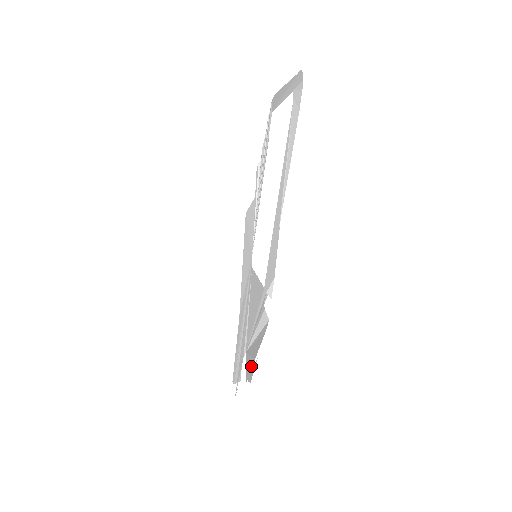
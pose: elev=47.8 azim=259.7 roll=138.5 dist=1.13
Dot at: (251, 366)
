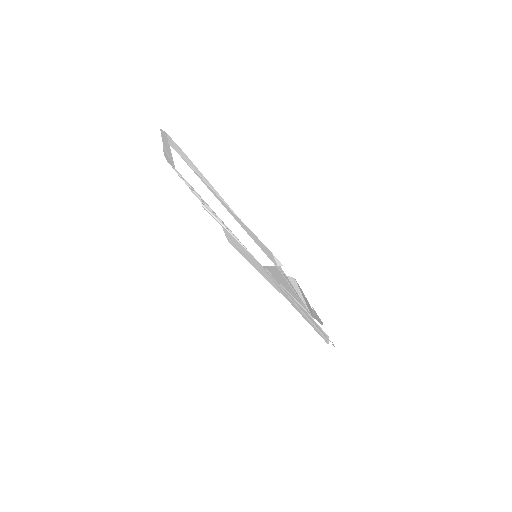
Dot at: (316, 315)
